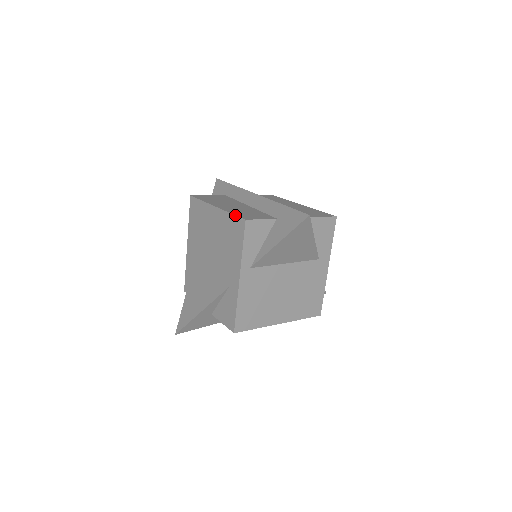
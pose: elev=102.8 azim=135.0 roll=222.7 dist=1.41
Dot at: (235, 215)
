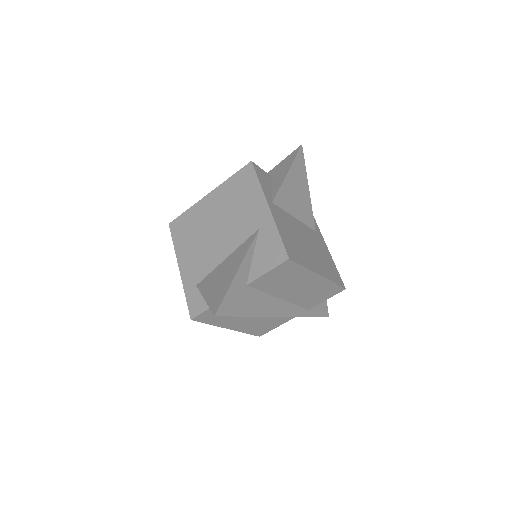
Dot at: (237, 171)
